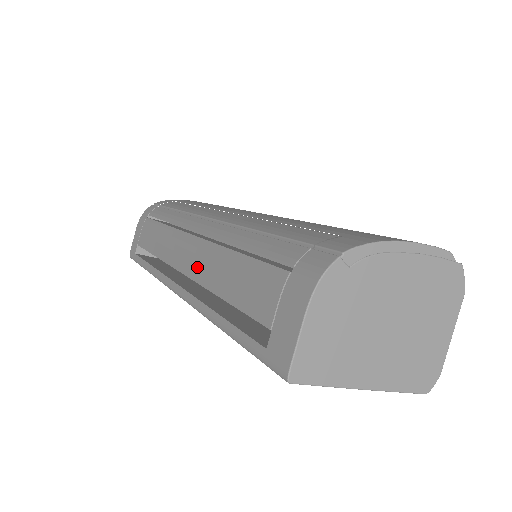
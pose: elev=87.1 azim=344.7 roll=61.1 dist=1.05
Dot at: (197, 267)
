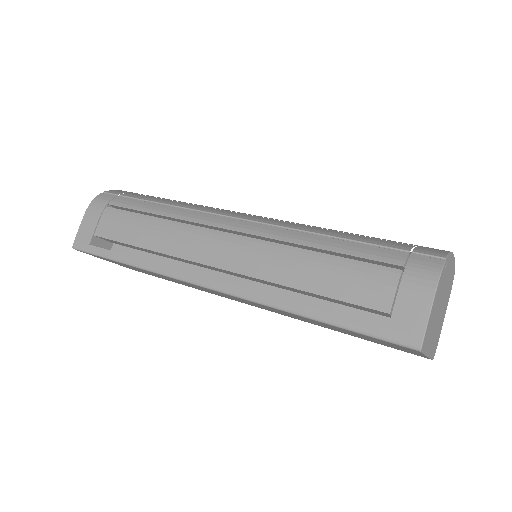
Dot at: (250, 263)
